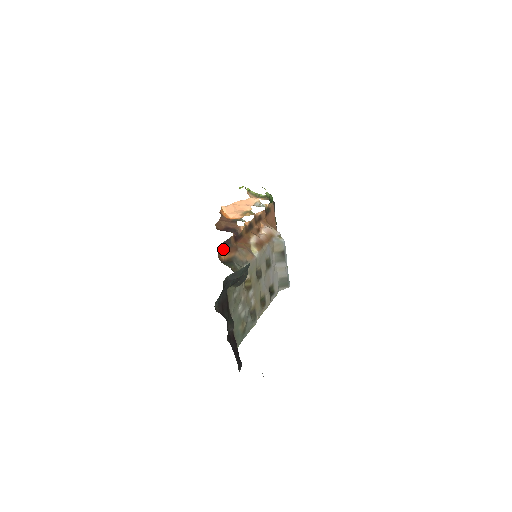
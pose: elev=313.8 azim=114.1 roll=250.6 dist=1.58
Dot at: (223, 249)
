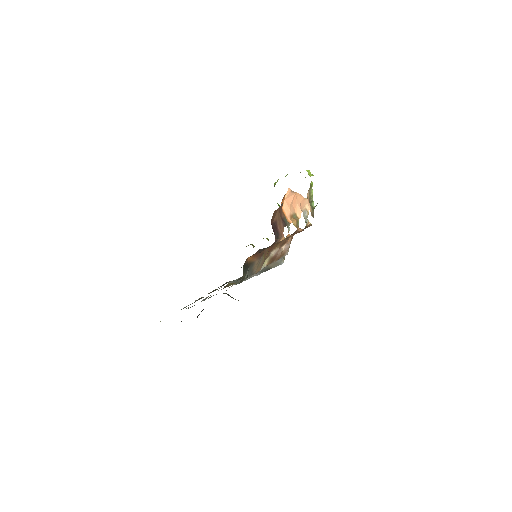
Dot at: (257, 251)
